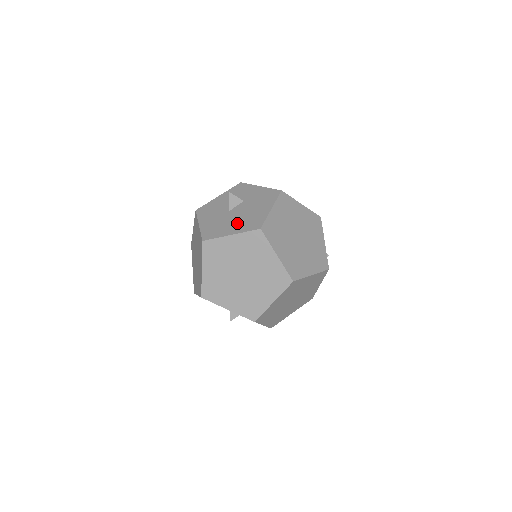
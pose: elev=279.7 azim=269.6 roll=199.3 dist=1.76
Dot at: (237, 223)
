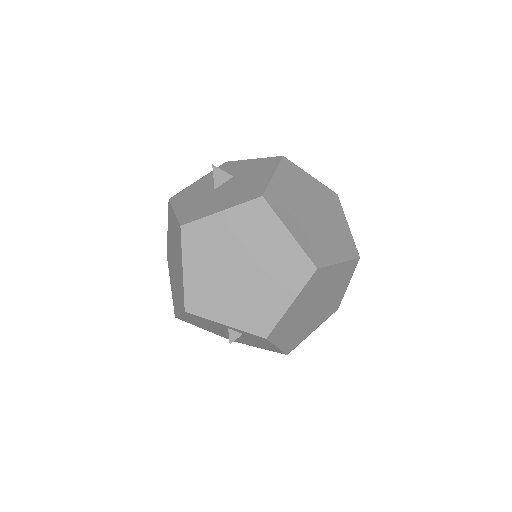
Dot at: (227, 198)
